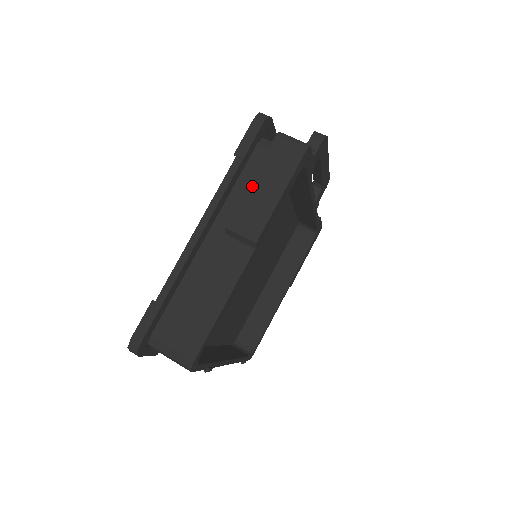
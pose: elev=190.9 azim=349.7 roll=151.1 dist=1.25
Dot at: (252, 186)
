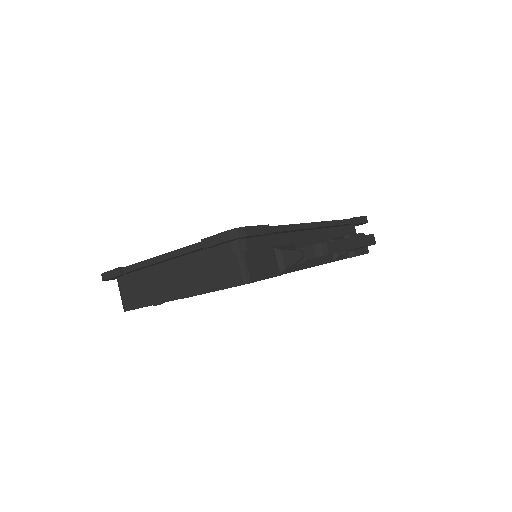
Dot at: (201, 267)
